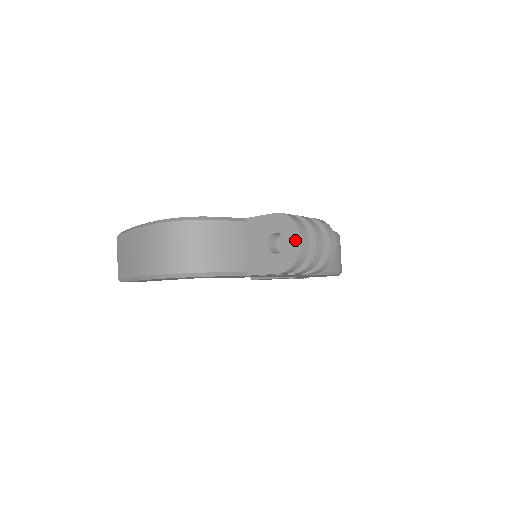
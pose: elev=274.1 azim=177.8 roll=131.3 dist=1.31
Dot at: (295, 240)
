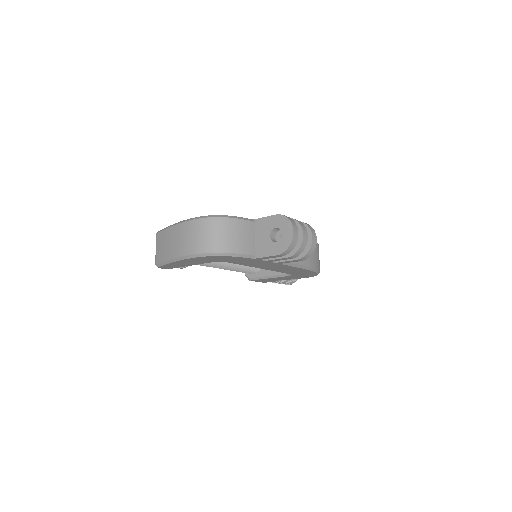
Dot at: (289, 232)
